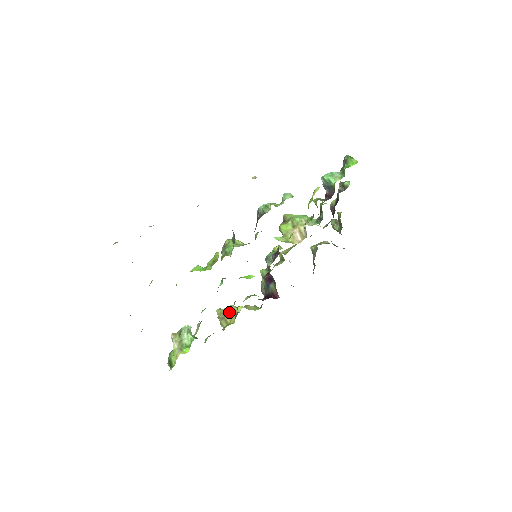
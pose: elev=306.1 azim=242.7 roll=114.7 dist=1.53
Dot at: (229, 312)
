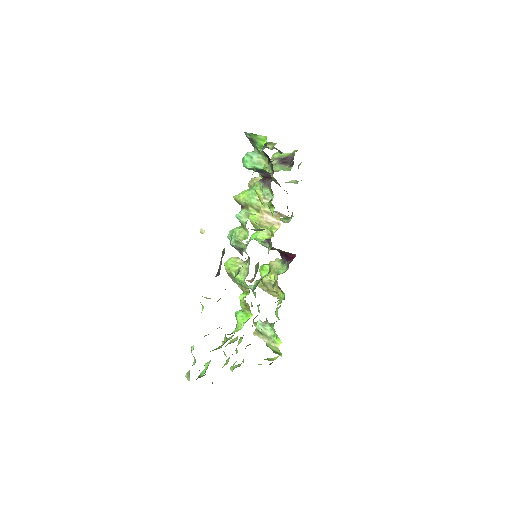
Dot at: (269, 285)
